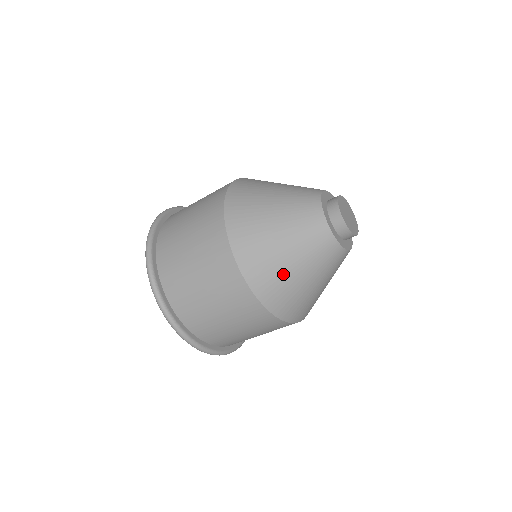
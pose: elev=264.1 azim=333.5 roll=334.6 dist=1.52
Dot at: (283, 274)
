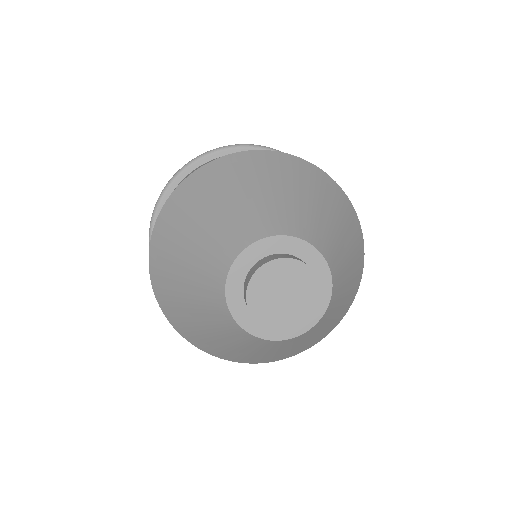
Dot at: (208, 340)
